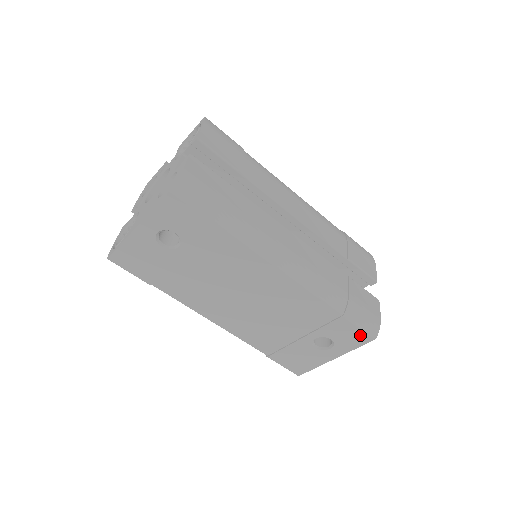
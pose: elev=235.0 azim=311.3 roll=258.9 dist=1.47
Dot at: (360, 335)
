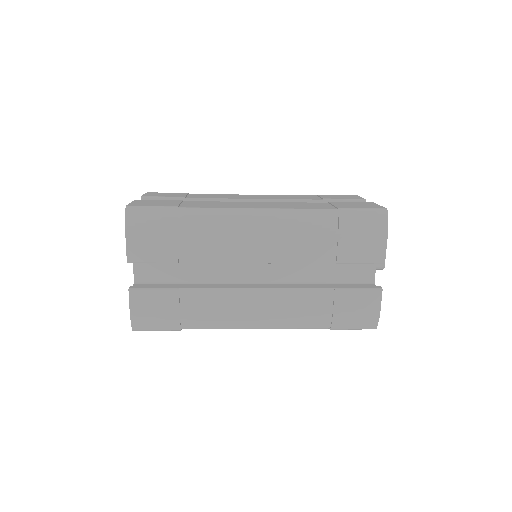
Dot at: occluded
